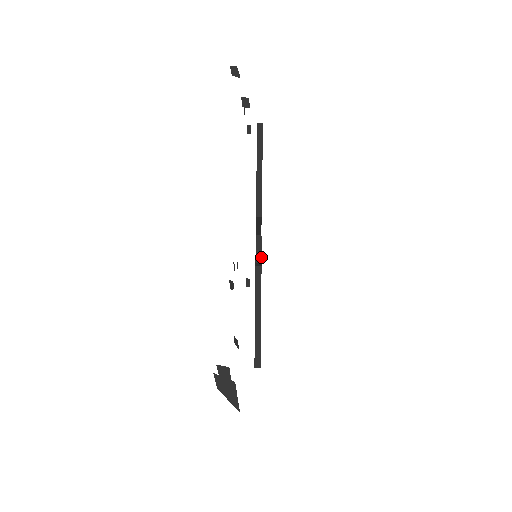
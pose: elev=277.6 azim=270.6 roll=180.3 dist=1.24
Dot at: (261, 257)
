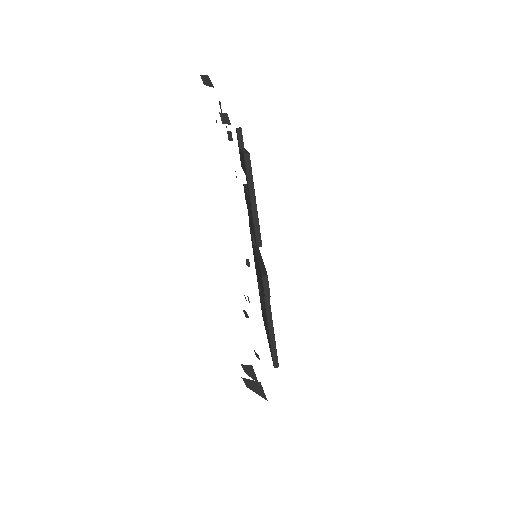
Dot at: (269, 293)
